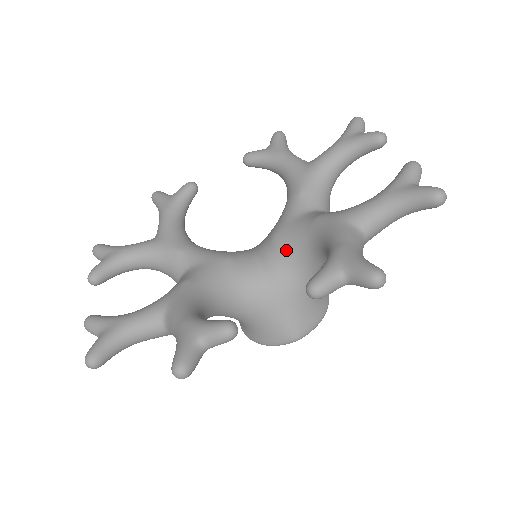
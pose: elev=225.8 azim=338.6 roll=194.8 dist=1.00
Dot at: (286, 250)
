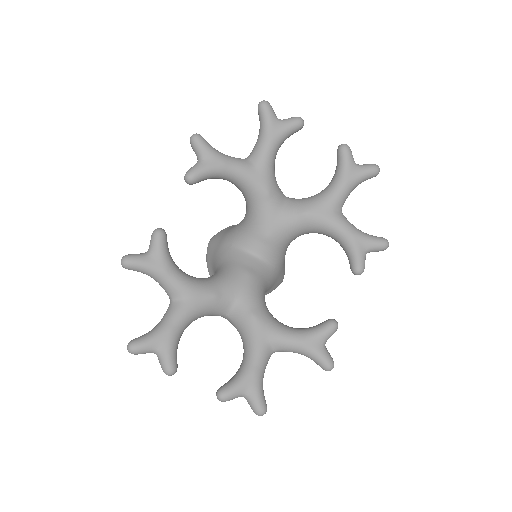
Dot at: (283, 242)
